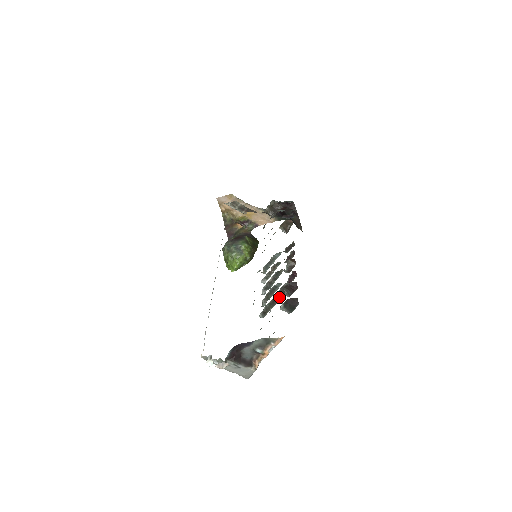
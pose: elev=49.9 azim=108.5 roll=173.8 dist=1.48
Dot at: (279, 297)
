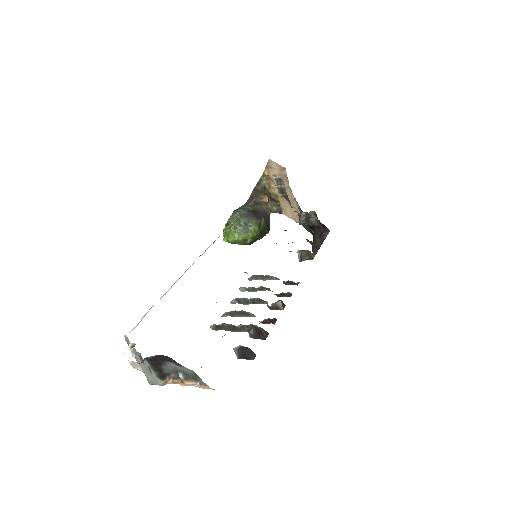
Dot at: (242, 330)
